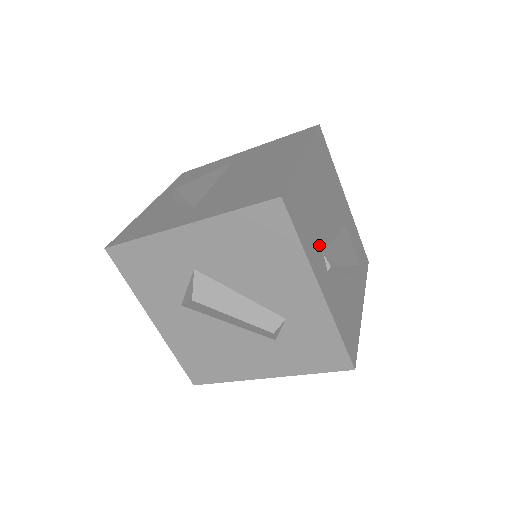
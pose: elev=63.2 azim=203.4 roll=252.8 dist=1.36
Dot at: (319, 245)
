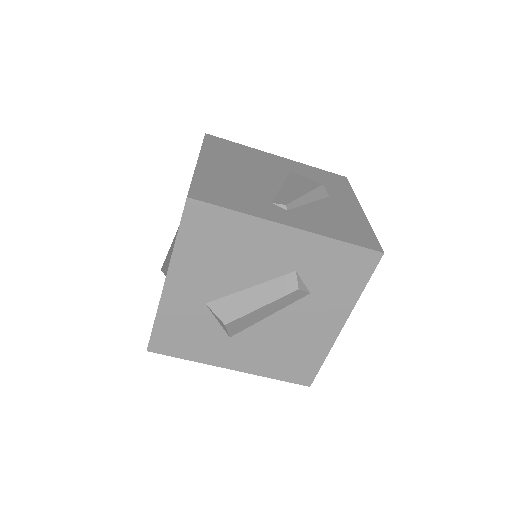
Dot at: (262, 201)
